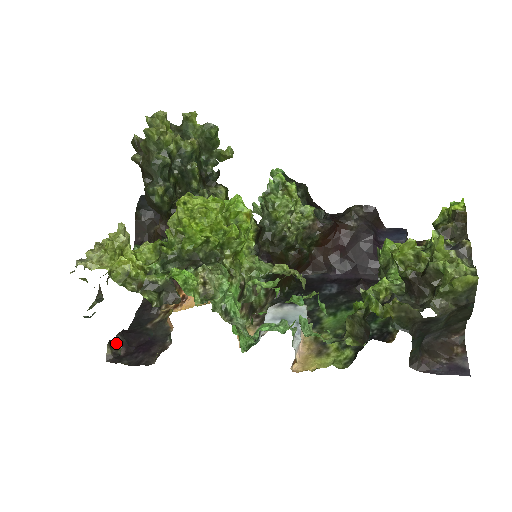
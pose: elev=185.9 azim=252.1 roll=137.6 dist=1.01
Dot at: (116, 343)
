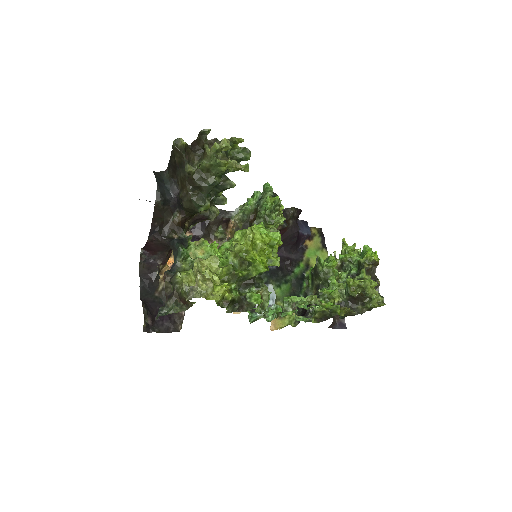
Dot at: (144, 315)
